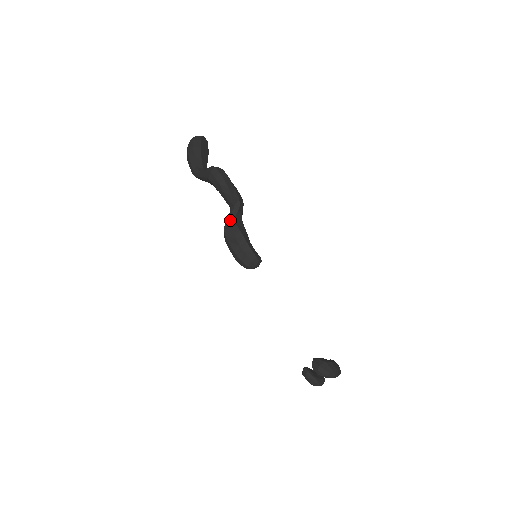
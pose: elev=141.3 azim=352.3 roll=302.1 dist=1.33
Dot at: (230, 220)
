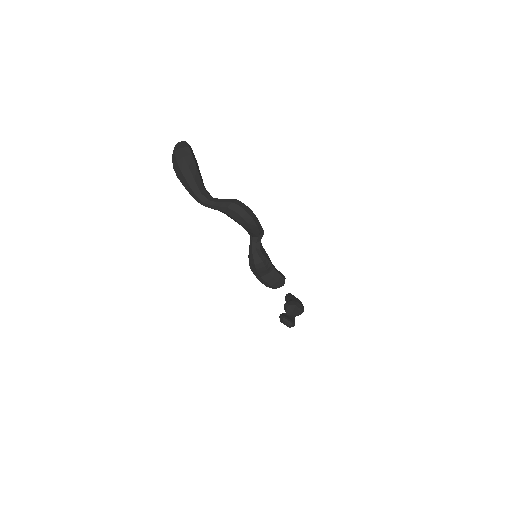
Dot at: (258, 253)
